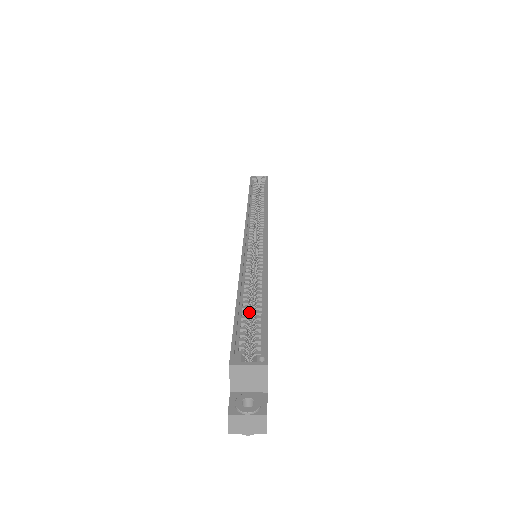
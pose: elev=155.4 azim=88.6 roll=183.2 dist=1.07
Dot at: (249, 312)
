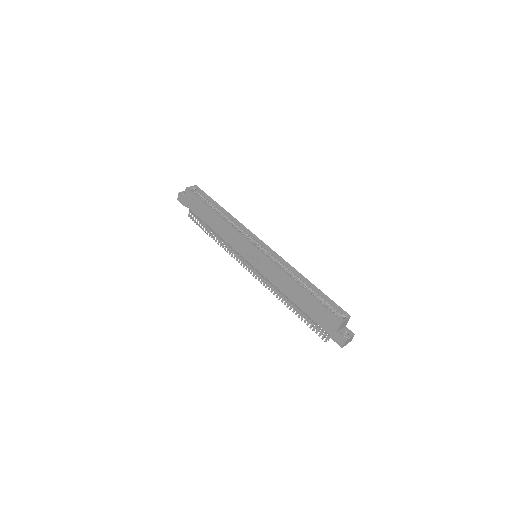
Dot at: occluded
